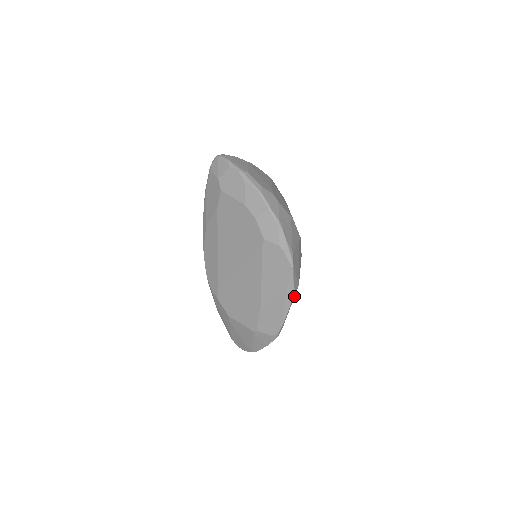
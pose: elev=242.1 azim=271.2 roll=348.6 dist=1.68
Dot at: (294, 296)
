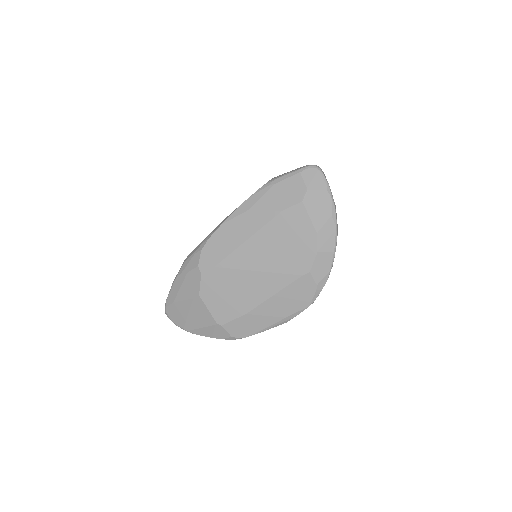
Dot at: occluded
